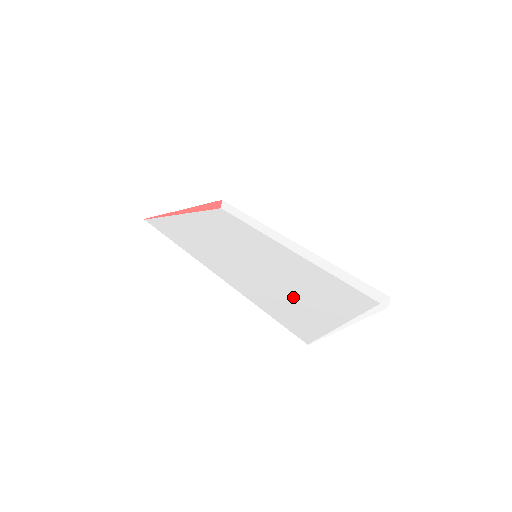
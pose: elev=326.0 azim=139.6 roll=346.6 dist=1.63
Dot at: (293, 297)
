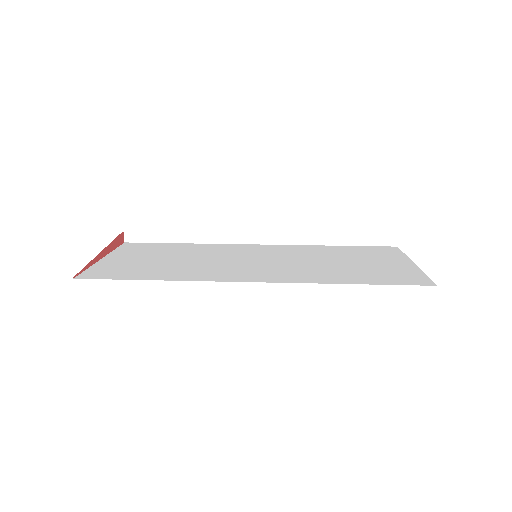
Dot at: (348, 267)
